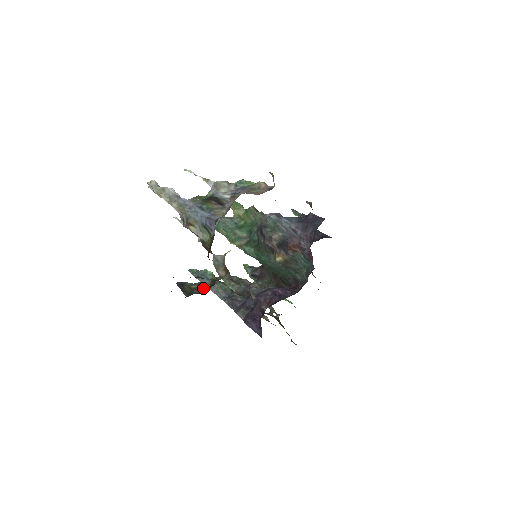
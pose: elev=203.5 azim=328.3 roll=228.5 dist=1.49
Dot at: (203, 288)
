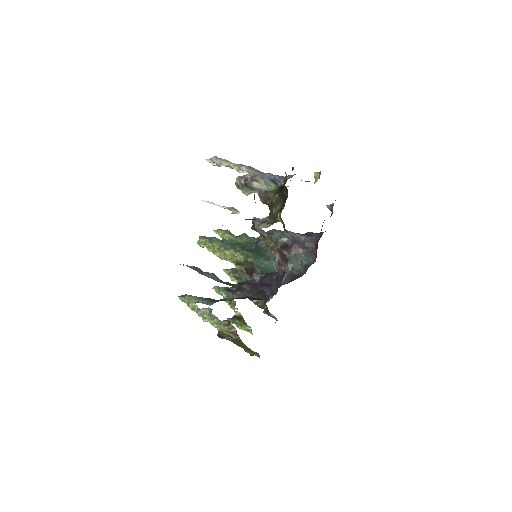
Dot at: occluded
